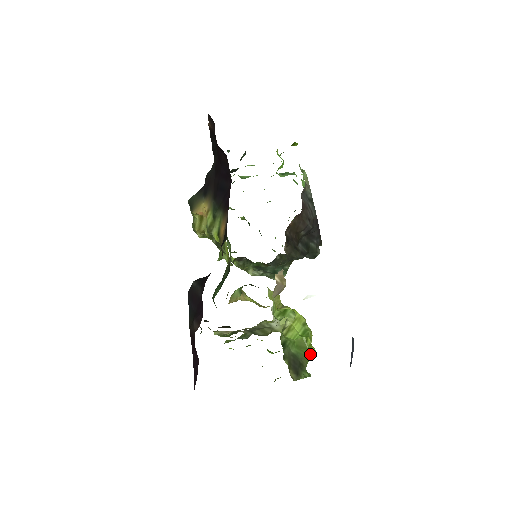
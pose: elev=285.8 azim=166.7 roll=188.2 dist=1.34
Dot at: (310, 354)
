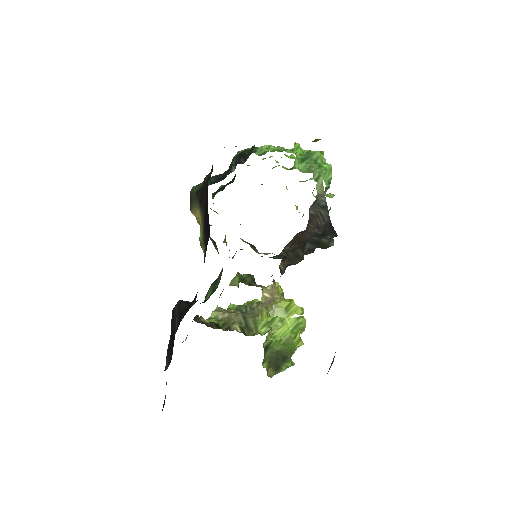
Dot at: occluded
